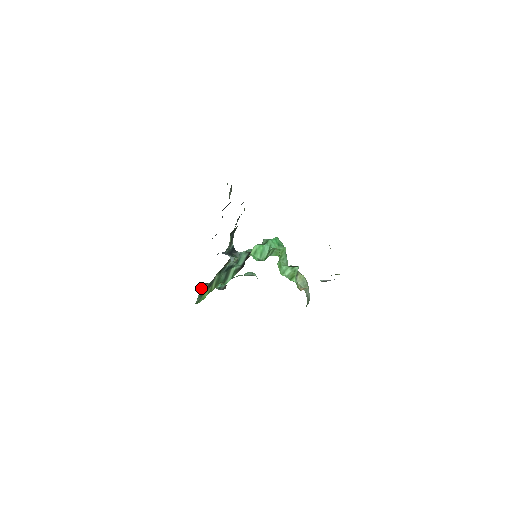
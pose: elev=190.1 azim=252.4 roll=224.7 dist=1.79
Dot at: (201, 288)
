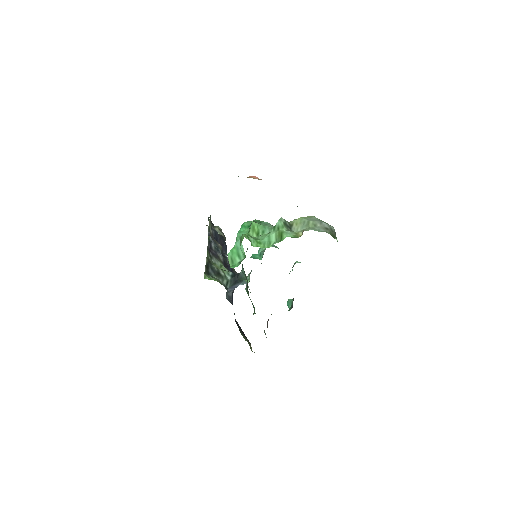
Dot at: (264, 331)
